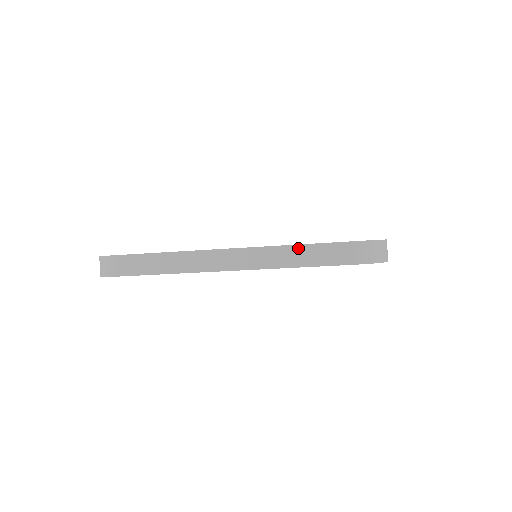
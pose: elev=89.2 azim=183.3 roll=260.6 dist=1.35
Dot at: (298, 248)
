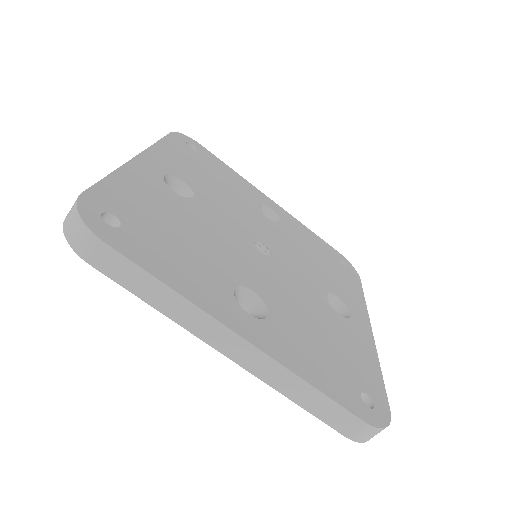
Dot at: (311, 390)
